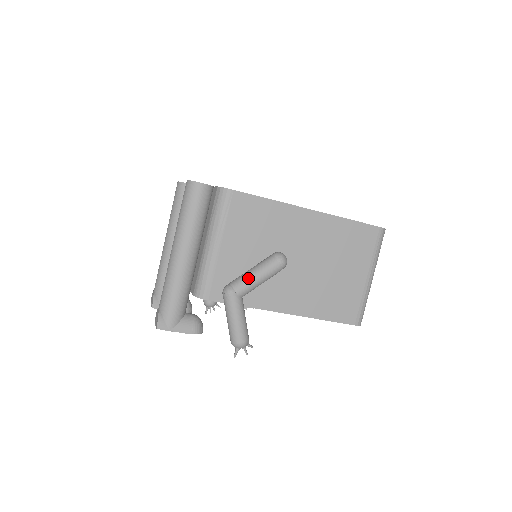
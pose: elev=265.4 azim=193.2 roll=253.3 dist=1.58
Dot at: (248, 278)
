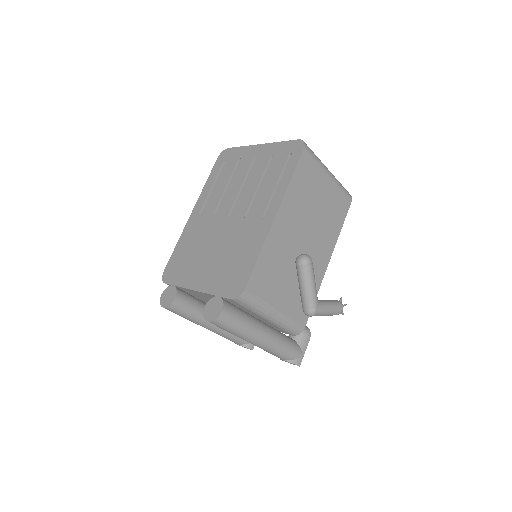
Dot at: (310, 295)
